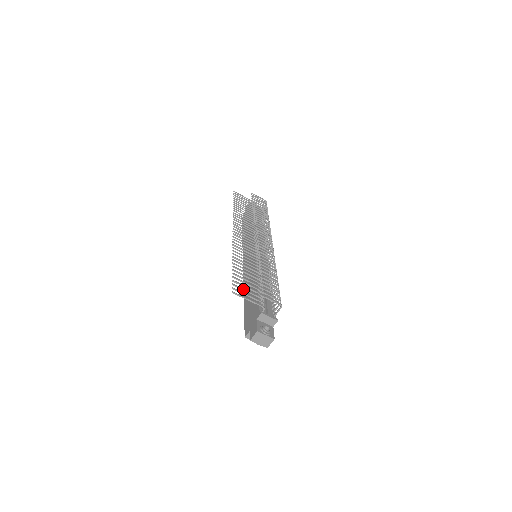
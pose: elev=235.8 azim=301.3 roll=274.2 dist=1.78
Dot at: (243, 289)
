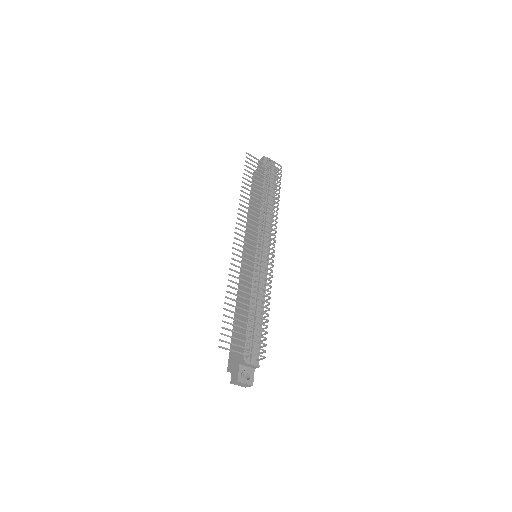
Dot at: (231, 337)
